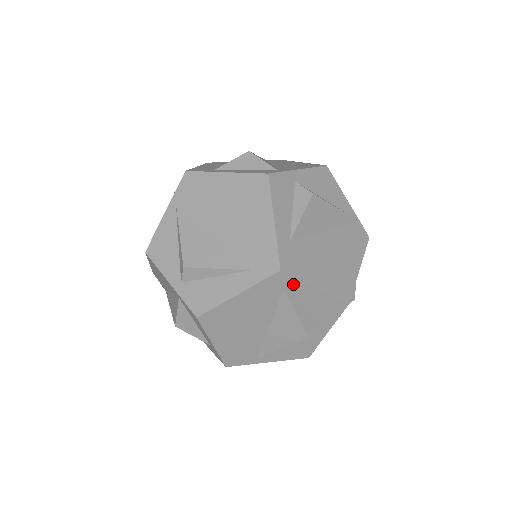
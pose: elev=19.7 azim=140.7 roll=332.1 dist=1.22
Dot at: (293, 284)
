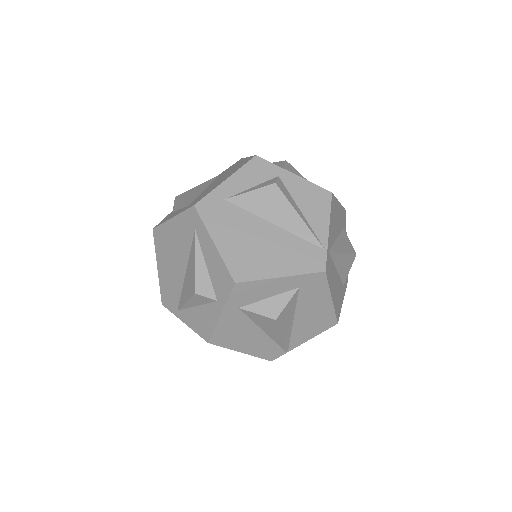
Dot at: (200, 227)
